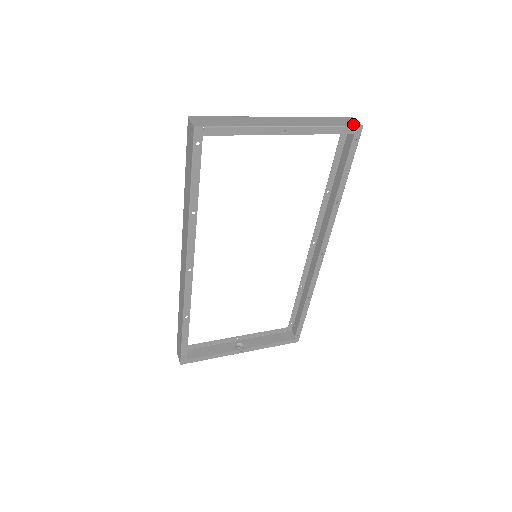
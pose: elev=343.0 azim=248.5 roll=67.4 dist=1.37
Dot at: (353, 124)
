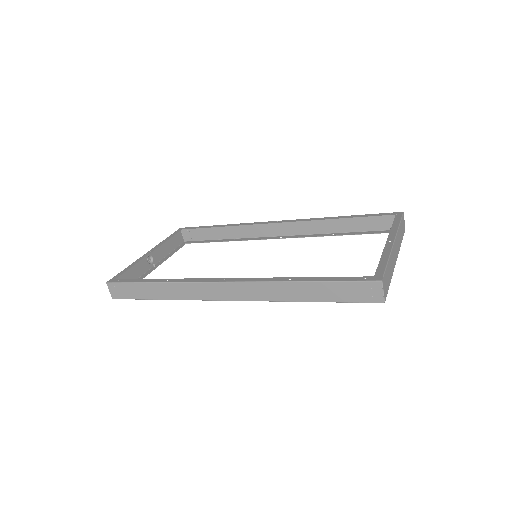
Dot at: occluded
